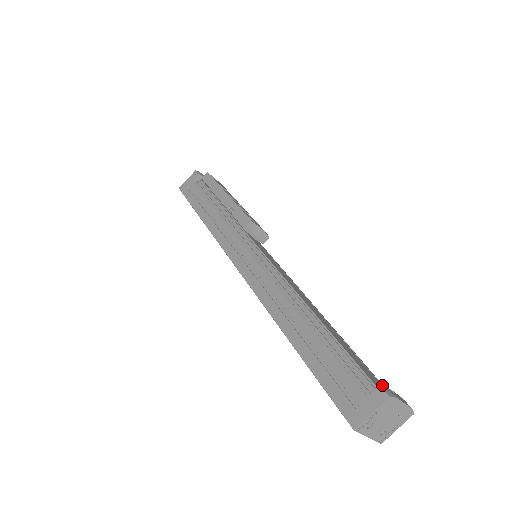
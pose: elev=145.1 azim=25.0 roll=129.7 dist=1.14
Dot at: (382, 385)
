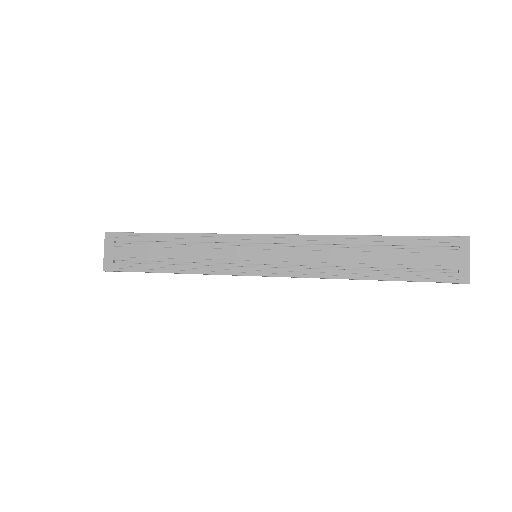
Dot at: occluded
